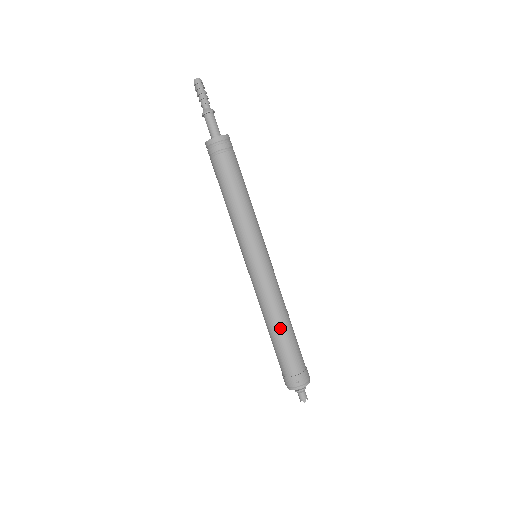
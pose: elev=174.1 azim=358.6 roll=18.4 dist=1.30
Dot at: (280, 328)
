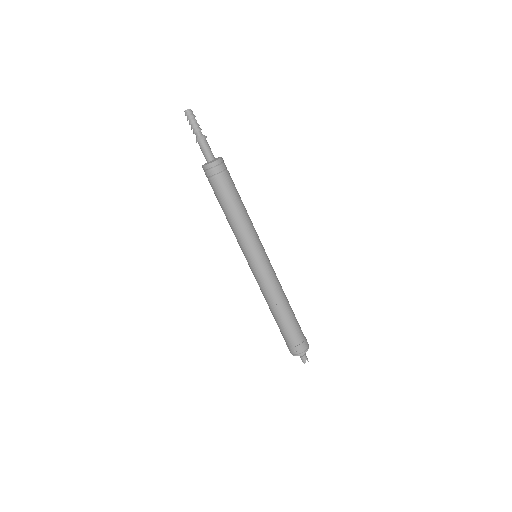
Dot at: (278, 313)
